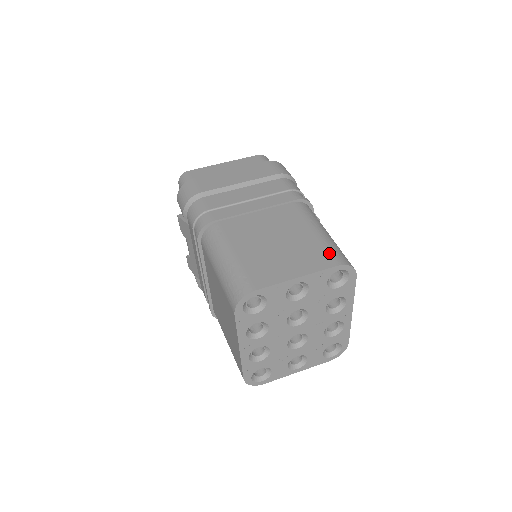
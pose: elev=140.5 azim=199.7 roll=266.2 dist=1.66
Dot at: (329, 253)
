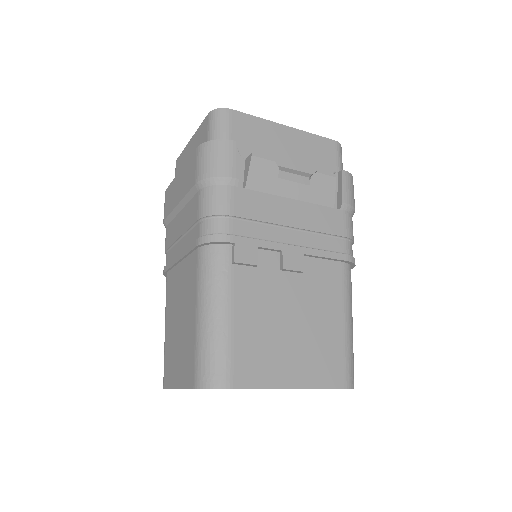
Dot at: (194, 363)
